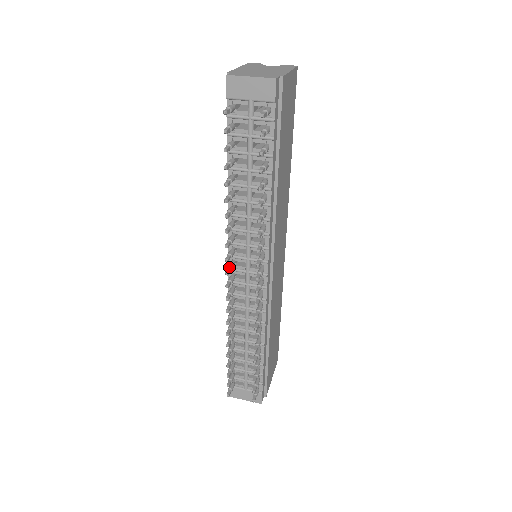
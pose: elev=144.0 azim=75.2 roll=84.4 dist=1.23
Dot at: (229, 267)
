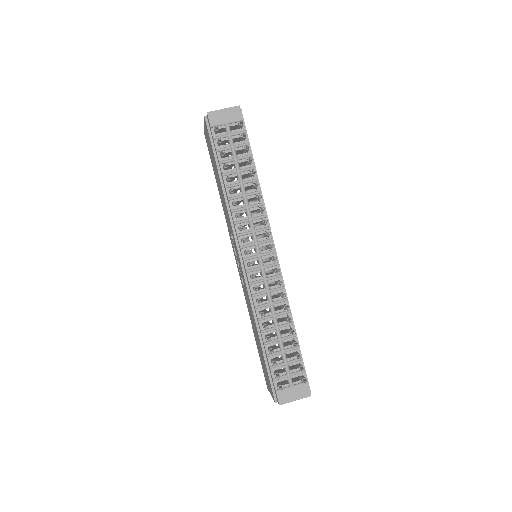
Dot at: (246, 250)
